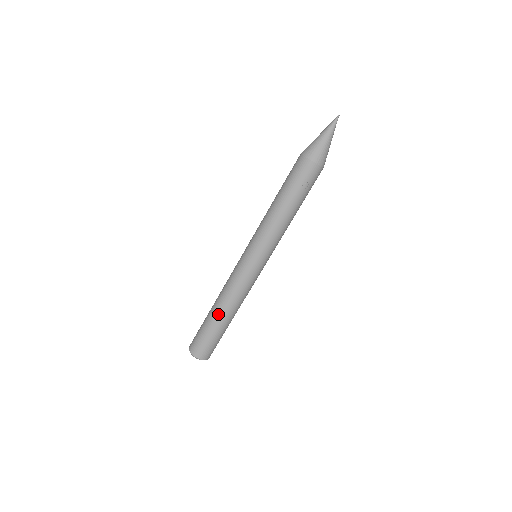
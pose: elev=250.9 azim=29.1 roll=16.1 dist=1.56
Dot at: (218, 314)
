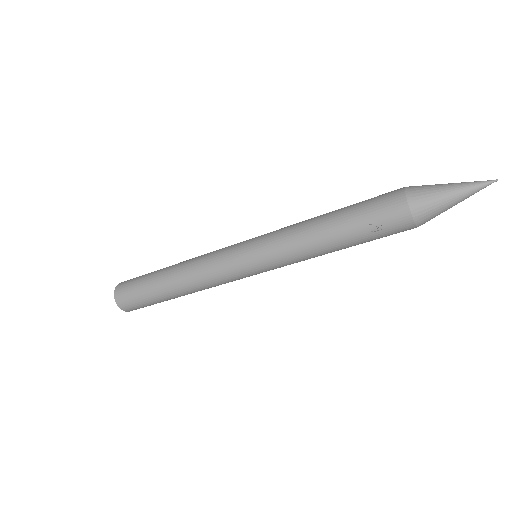
Dot at: (167, 277)
